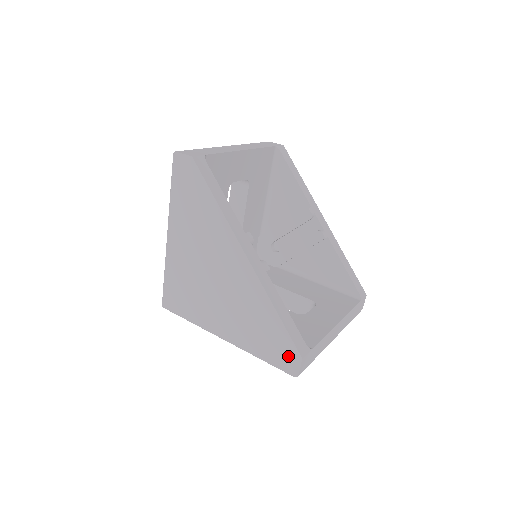
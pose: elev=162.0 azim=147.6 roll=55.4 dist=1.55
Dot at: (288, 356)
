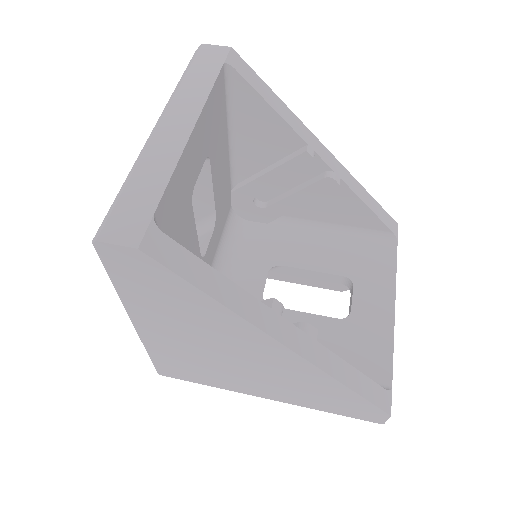
Dot at: (369, 414)
